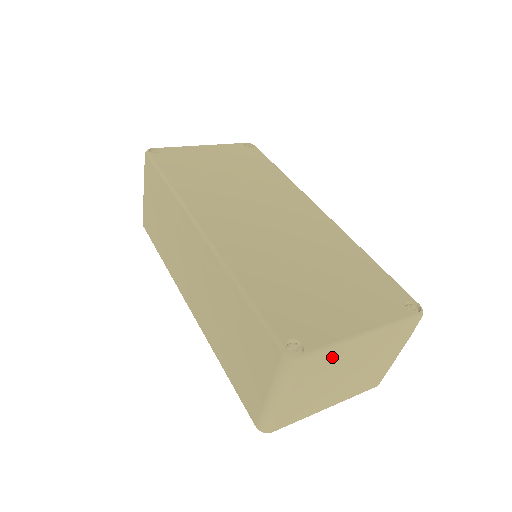
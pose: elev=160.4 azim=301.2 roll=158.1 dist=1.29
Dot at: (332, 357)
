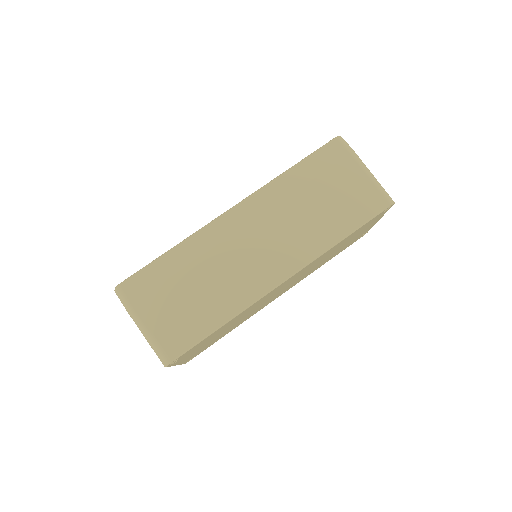
Dot at: occluded
